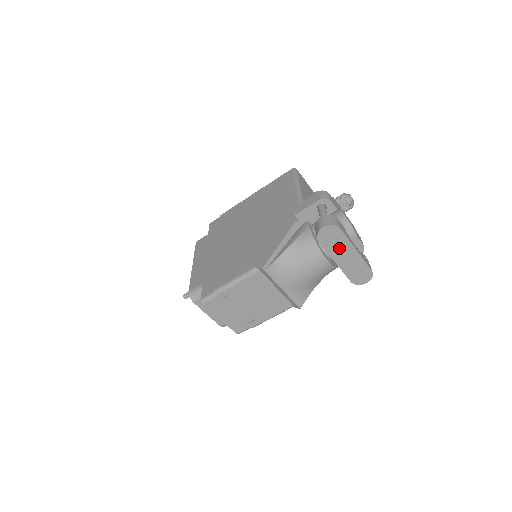
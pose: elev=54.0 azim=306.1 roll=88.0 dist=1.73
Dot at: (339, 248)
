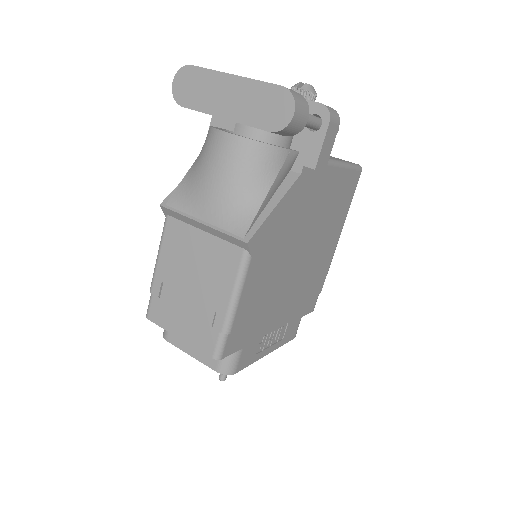
Dot at: (211, 93)
